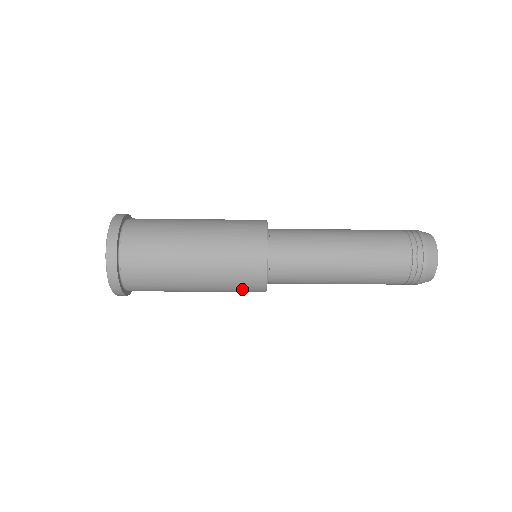
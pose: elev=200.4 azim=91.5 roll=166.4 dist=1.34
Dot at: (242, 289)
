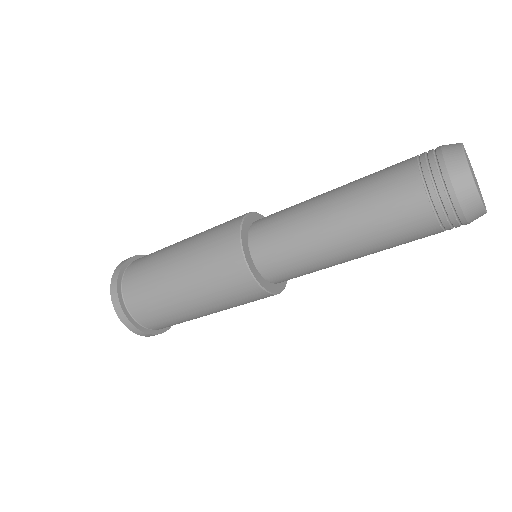
Dot at: (223, 273)
